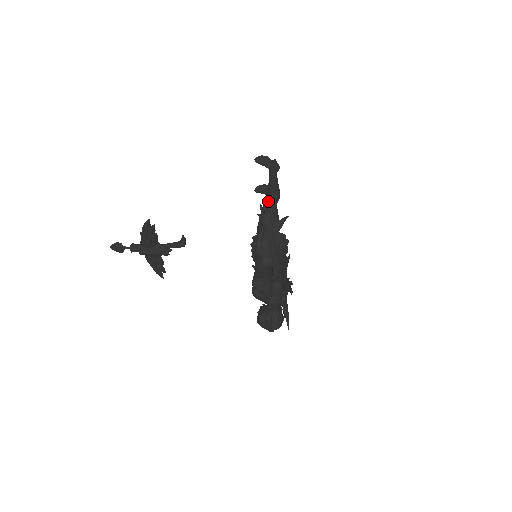
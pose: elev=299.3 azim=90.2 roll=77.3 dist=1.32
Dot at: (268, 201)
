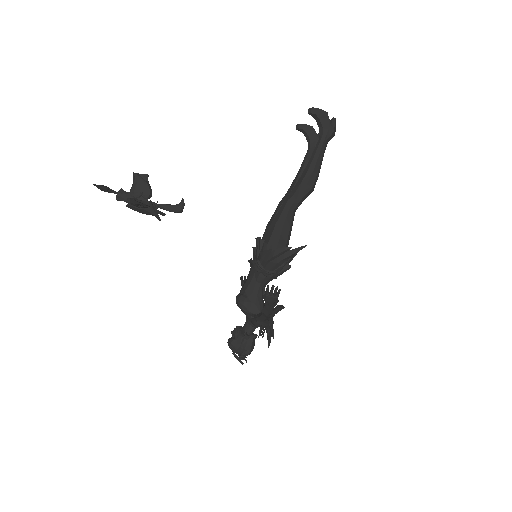
Dot at: (297, 195)
